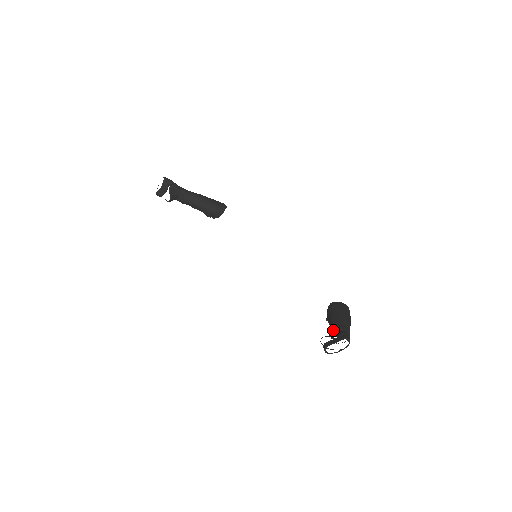
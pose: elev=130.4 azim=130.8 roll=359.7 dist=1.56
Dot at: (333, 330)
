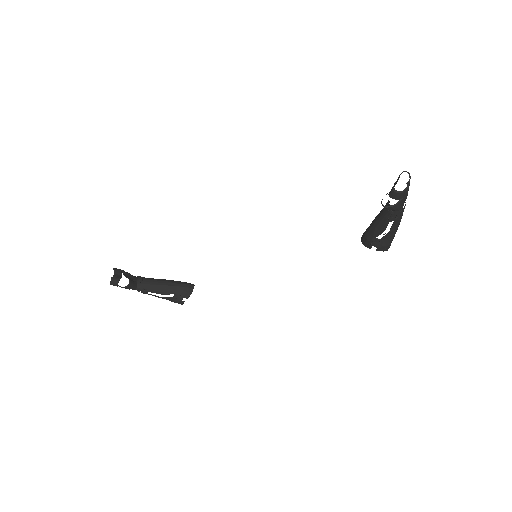
Dot at: (385, 209)
